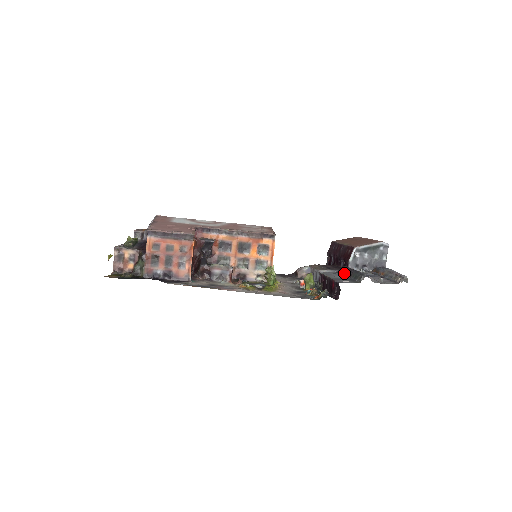
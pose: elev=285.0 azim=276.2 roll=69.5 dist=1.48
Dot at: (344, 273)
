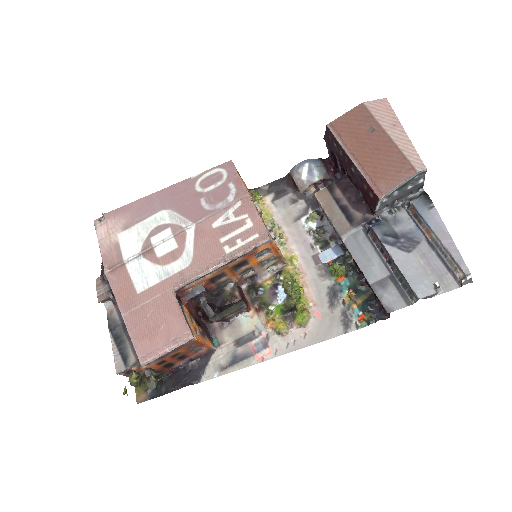
Dot at: (378, 248)
